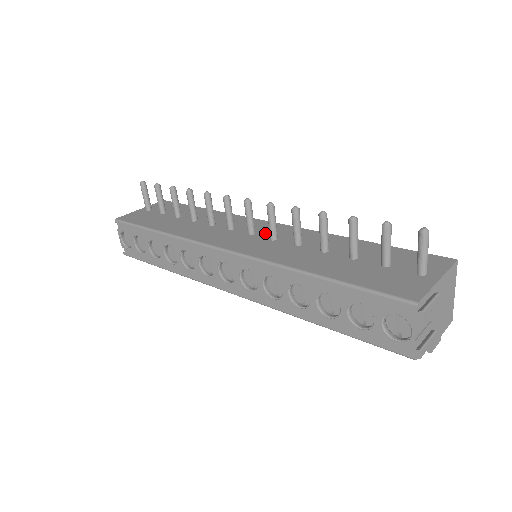
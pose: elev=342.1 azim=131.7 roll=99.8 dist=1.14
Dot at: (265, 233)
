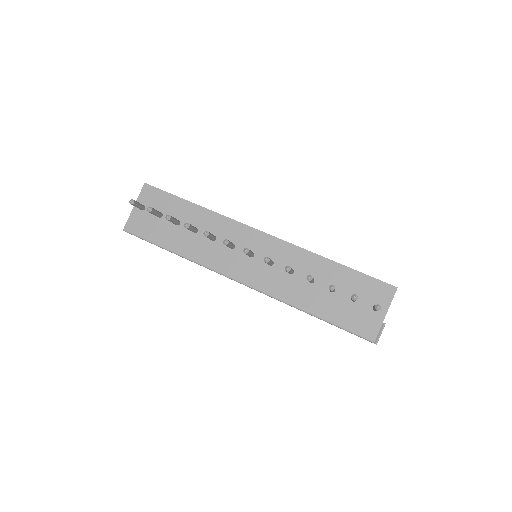
Dot at: (262, 253)
